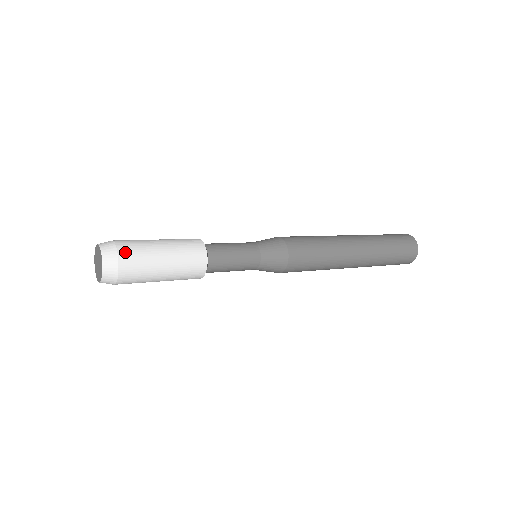
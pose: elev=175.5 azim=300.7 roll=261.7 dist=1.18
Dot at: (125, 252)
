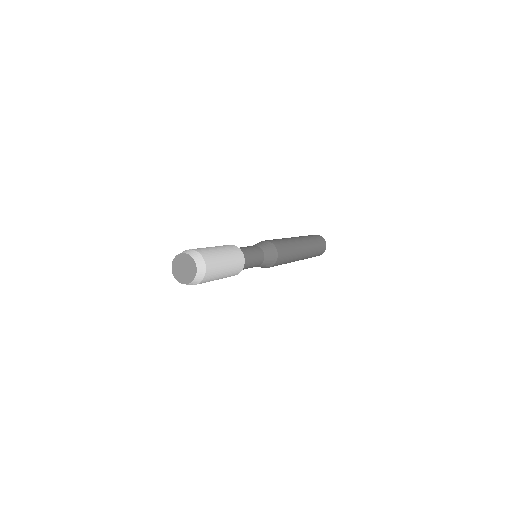
Dot at: (198, 250)
